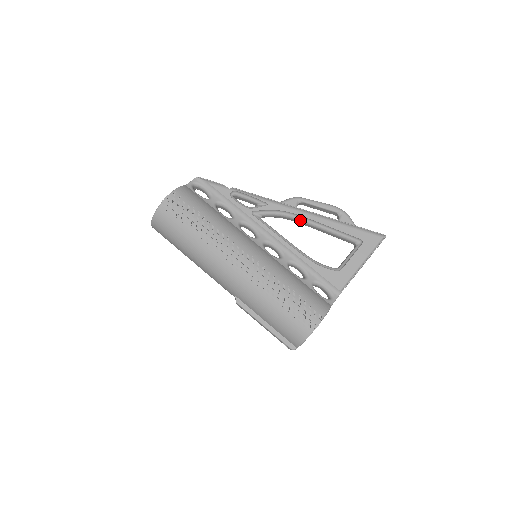
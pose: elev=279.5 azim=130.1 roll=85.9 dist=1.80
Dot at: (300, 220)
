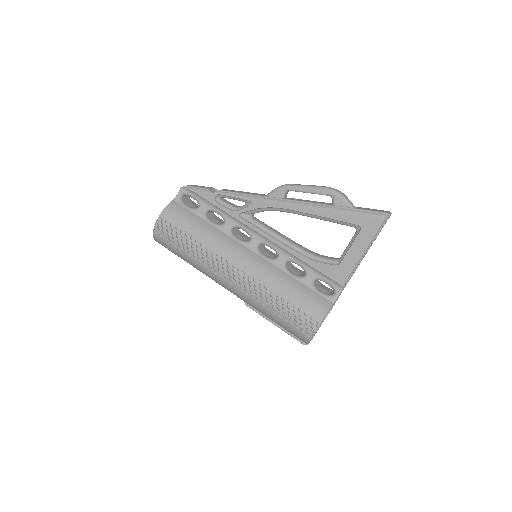
Dot at: (290, 212)
